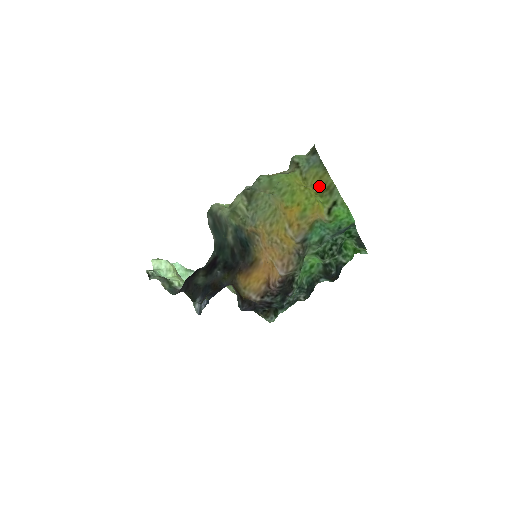
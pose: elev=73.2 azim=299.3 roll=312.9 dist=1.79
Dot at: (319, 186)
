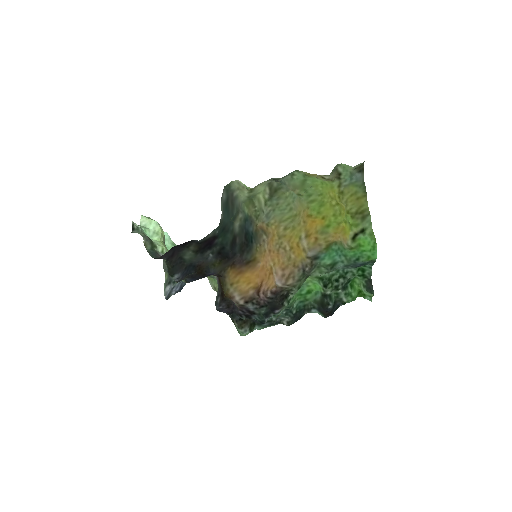
Dot at: (354, 206)
